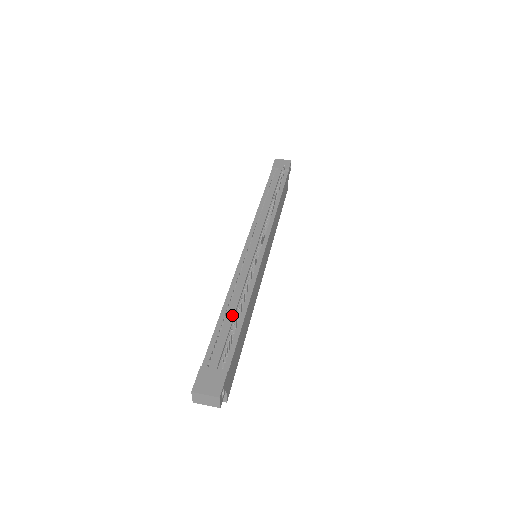
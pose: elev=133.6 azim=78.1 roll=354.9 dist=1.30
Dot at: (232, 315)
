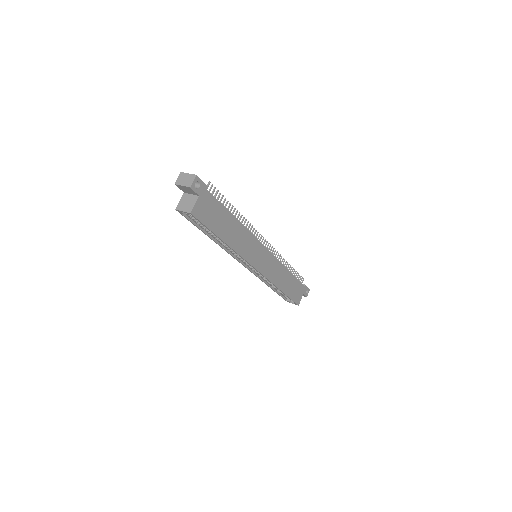
Dot at: occluded
